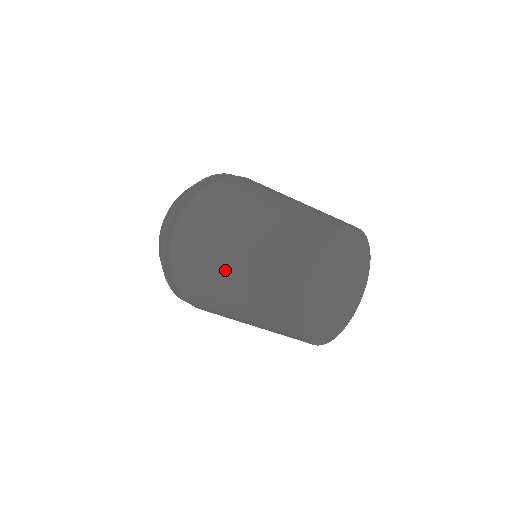
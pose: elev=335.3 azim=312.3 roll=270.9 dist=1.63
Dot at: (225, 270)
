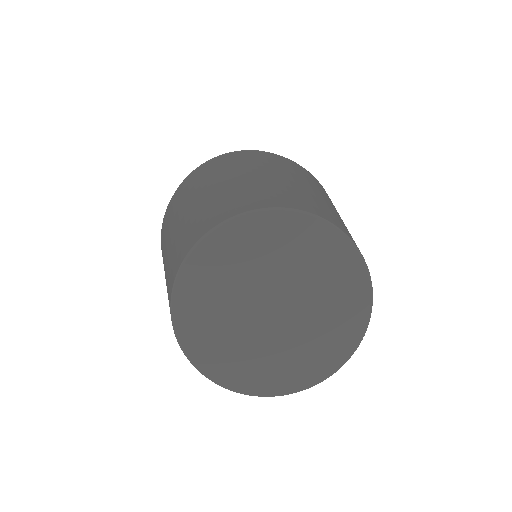
Dot at: (203, 188)
